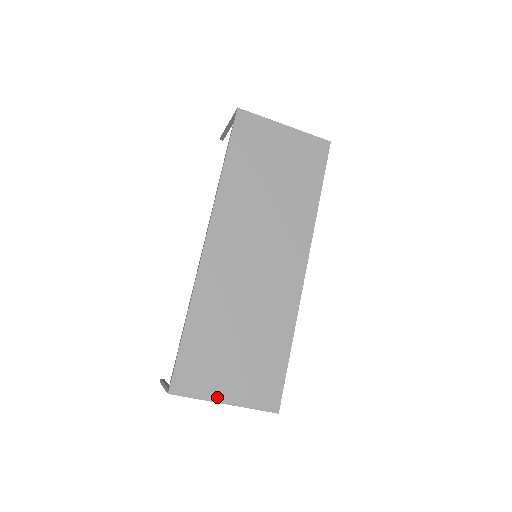
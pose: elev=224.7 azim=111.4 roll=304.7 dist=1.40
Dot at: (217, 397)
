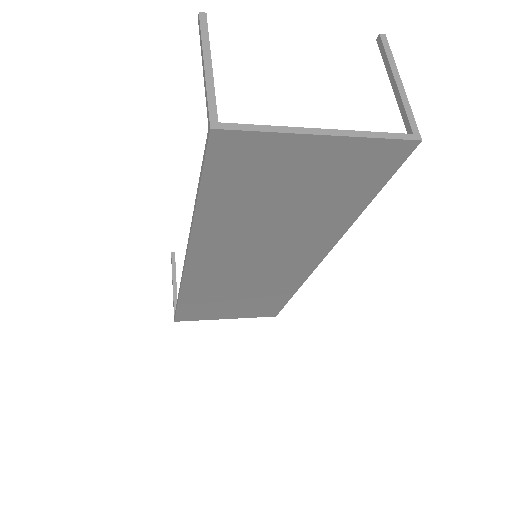
Dot at: (219, 318)
